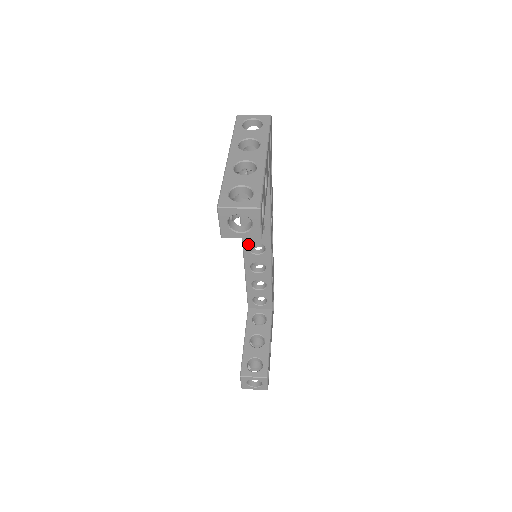
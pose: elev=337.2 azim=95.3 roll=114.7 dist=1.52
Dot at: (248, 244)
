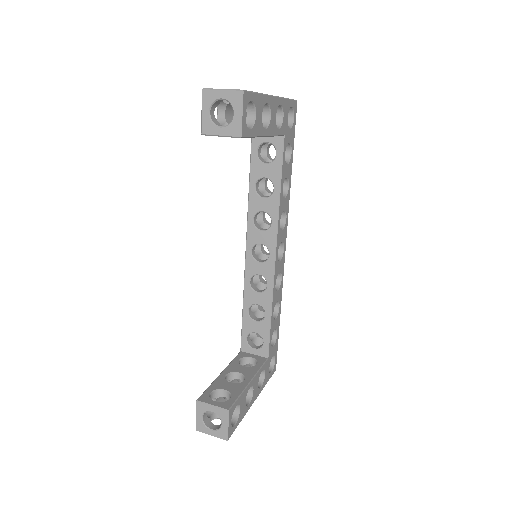
Dot at: (252, 245)
